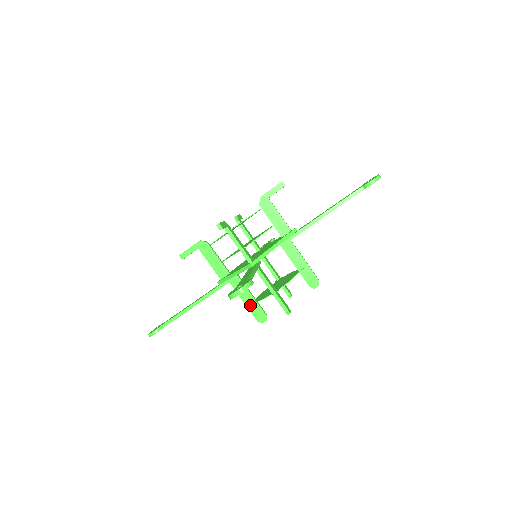
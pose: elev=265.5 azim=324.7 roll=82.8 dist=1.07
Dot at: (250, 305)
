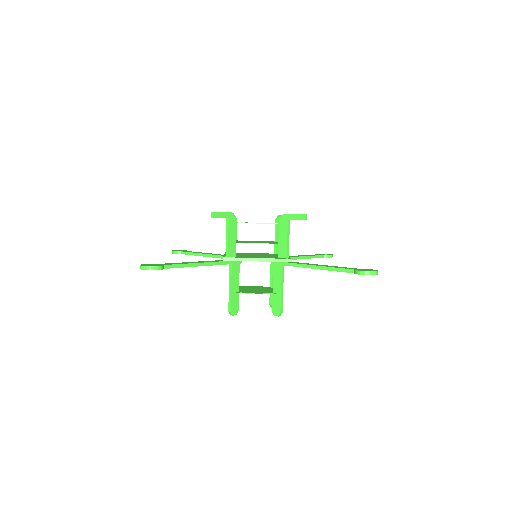
Dot at: occluded
